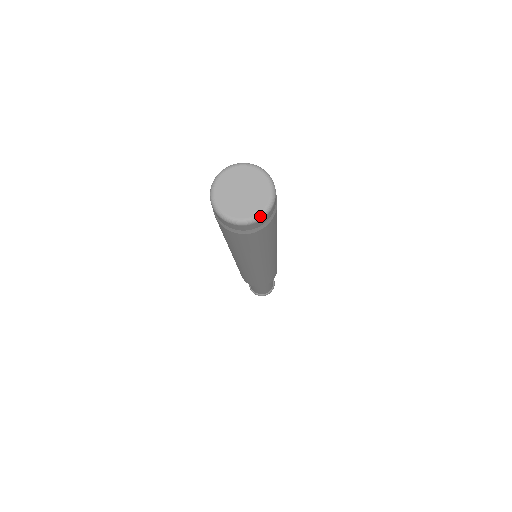
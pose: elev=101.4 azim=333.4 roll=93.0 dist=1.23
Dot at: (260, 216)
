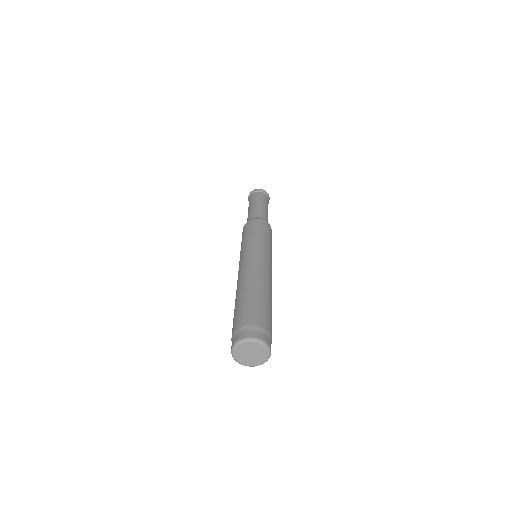
Dot at: occluded
